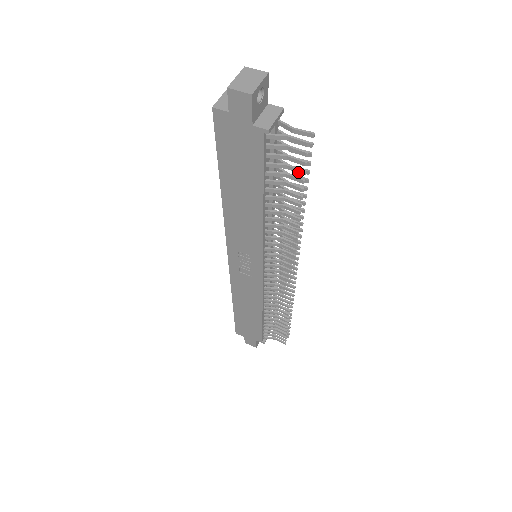
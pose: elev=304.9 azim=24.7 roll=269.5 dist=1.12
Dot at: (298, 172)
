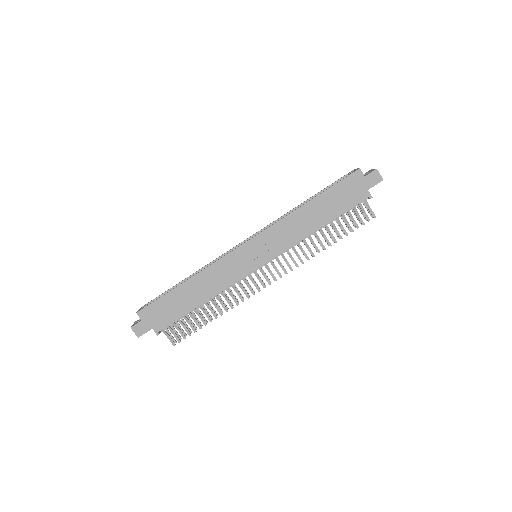
Dot at: (356, 225)
